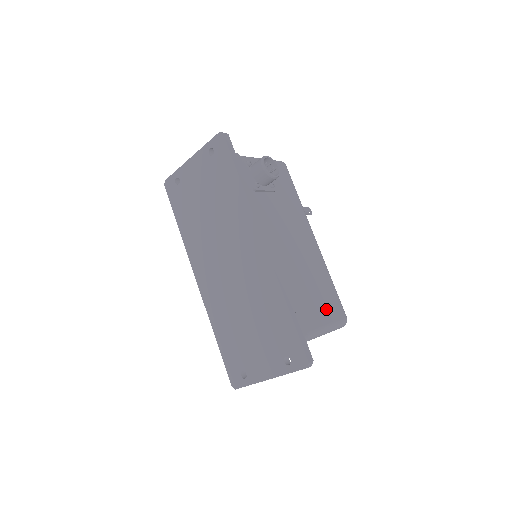
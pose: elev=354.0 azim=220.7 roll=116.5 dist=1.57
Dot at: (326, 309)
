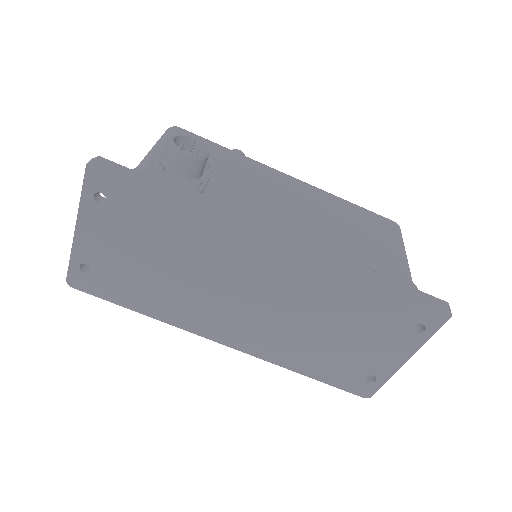
Dot at: (383, 236)
